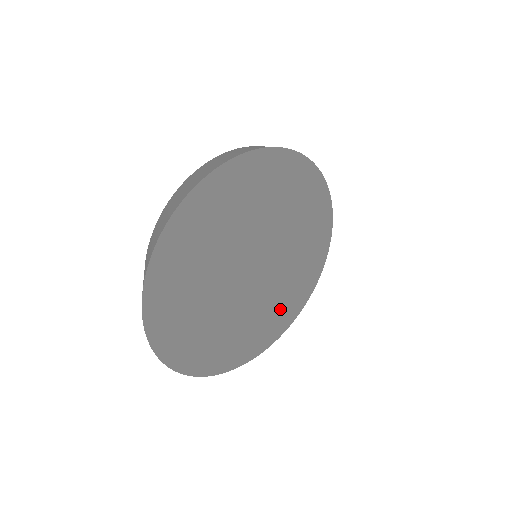
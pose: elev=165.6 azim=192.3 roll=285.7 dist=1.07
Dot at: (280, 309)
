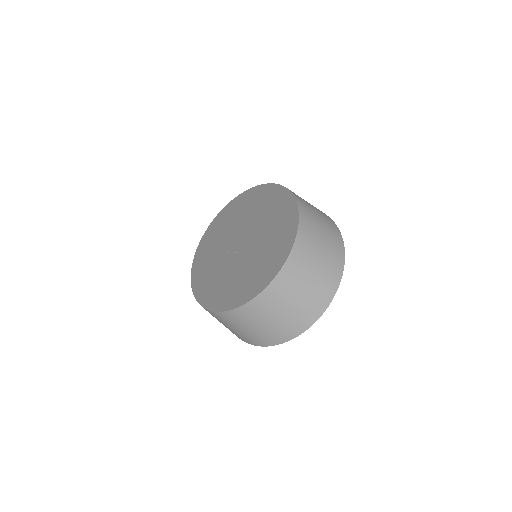
Dot at: occluded
